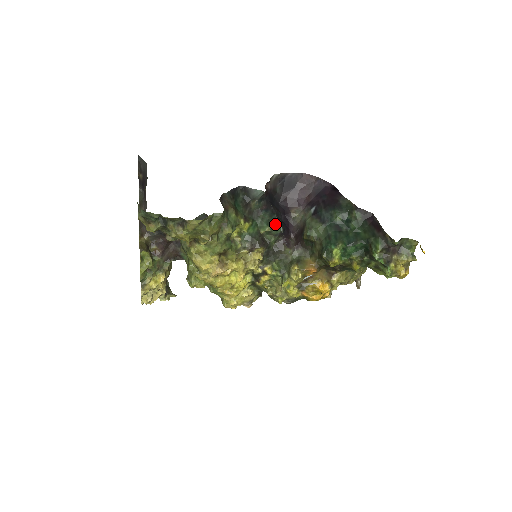
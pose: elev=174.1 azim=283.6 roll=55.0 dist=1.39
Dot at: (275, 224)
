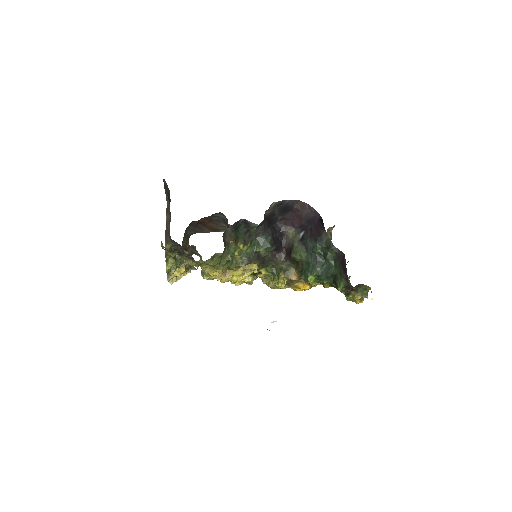
Dot at: (269, 245)
